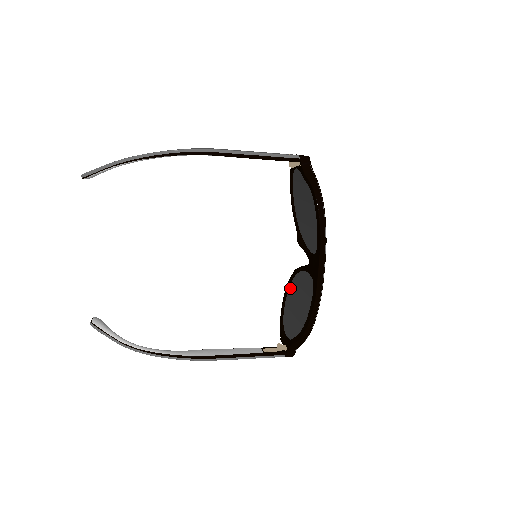
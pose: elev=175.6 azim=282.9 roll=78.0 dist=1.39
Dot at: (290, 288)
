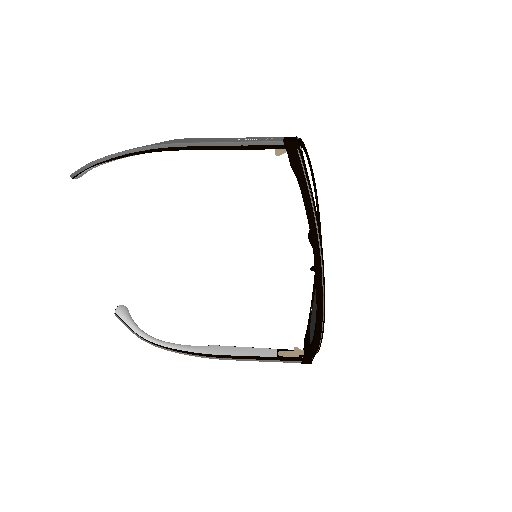
Dot at: occluded
